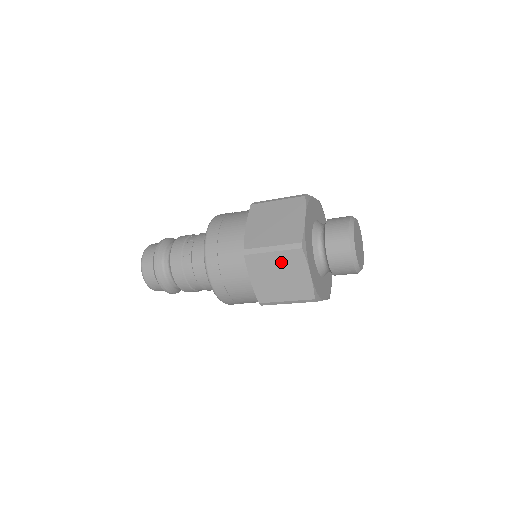
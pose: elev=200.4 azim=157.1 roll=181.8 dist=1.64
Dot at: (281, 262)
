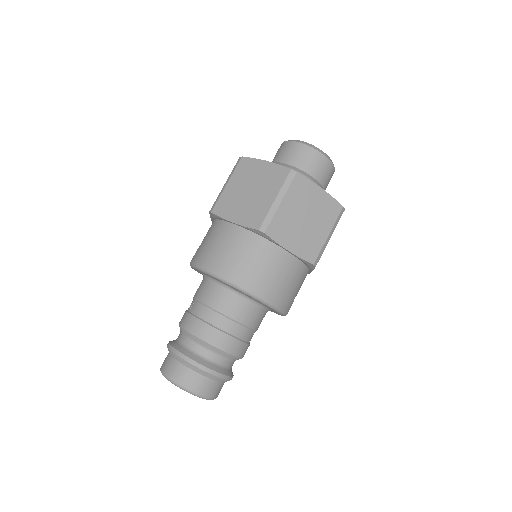
Dot at: (239, 182)
